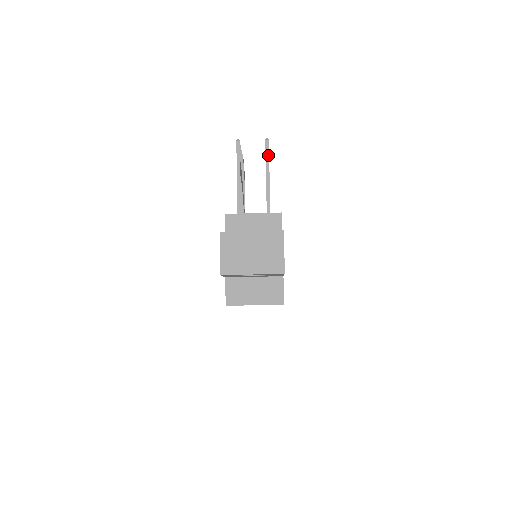
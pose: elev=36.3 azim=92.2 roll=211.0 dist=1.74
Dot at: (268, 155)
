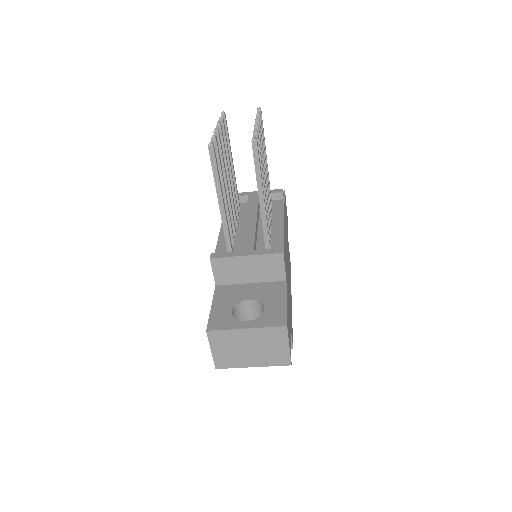
Dot at: (258, 164)
